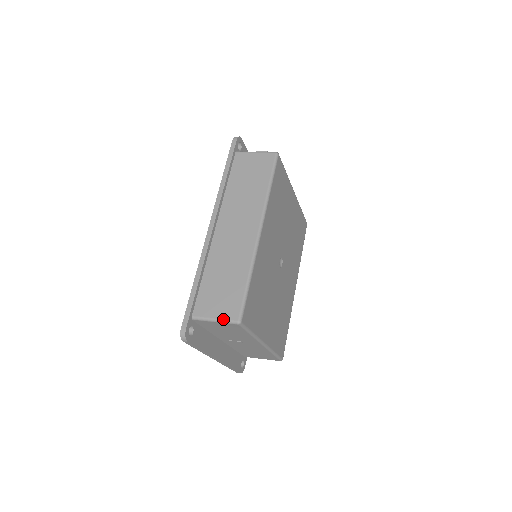
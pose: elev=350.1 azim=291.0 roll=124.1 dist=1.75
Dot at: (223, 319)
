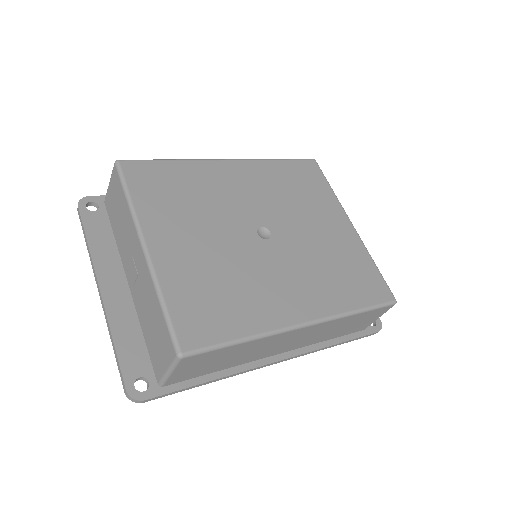
Dot at: occluded
